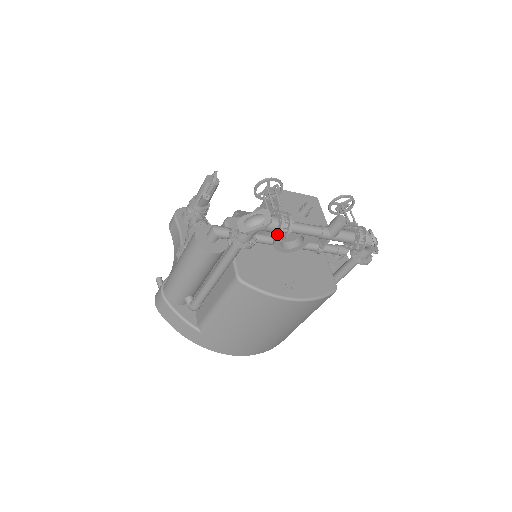
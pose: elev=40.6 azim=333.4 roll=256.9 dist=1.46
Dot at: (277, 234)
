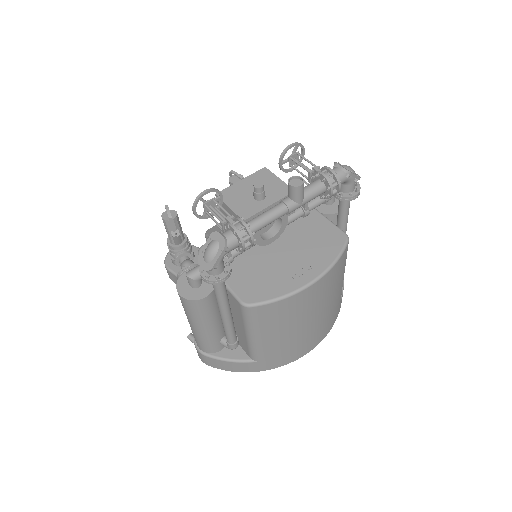
Dot at: (242, 247)
